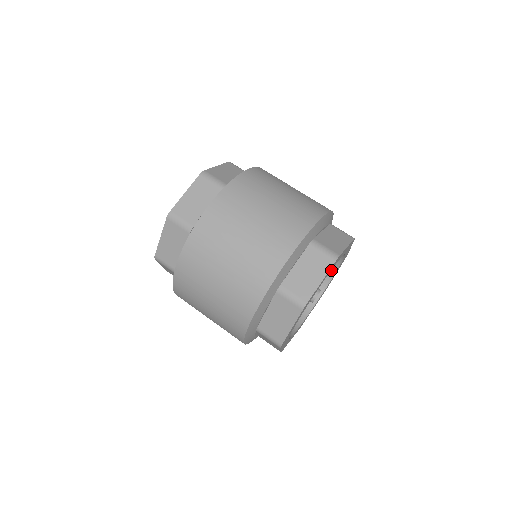
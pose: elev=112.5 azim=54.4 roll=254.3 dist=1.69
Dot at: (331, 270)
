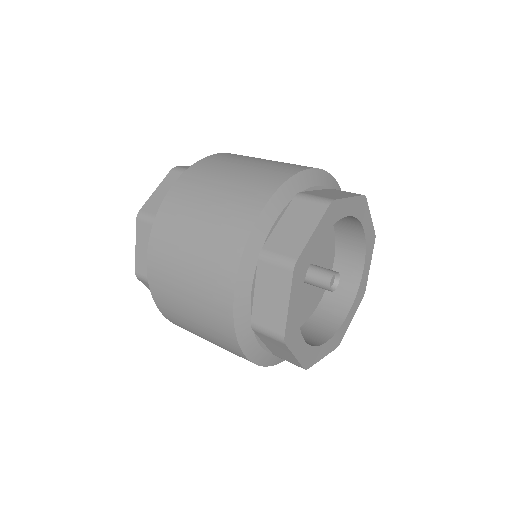
Dot at: (358, 260)
